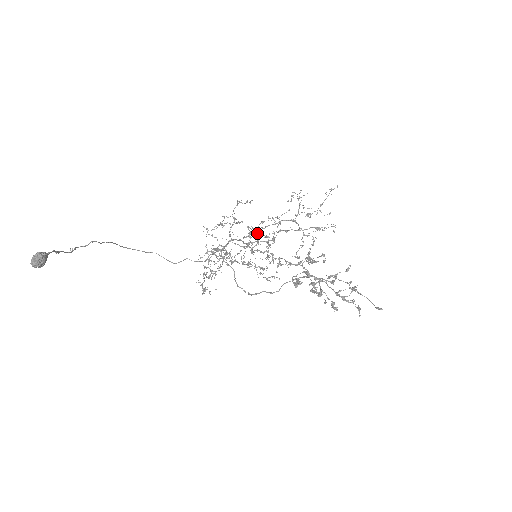
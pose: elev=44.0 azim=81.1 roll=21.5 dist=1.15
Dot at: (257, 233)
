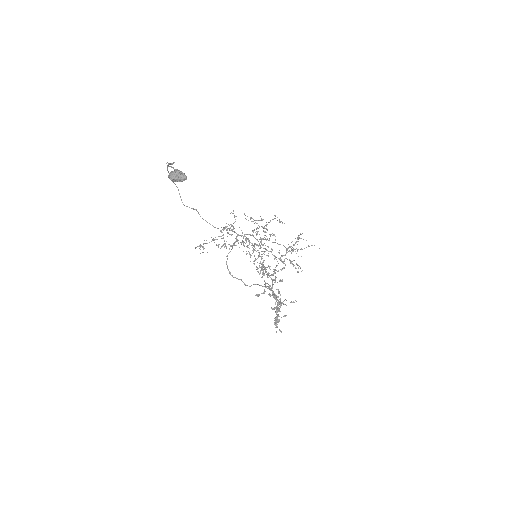
Dot at: (261, 238)
